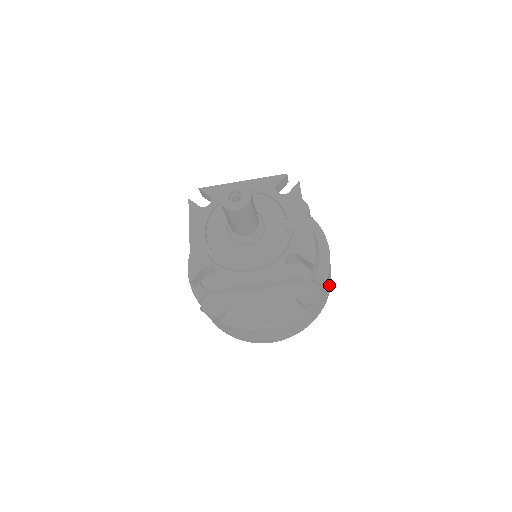
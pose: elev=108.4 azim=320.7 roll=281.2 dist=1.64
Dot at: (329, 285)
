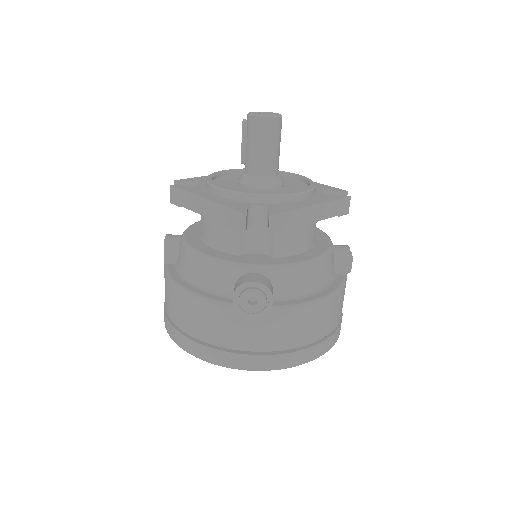
Dot at: occluded
